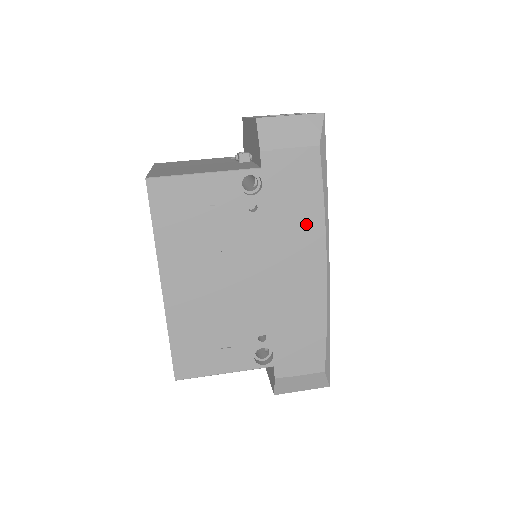
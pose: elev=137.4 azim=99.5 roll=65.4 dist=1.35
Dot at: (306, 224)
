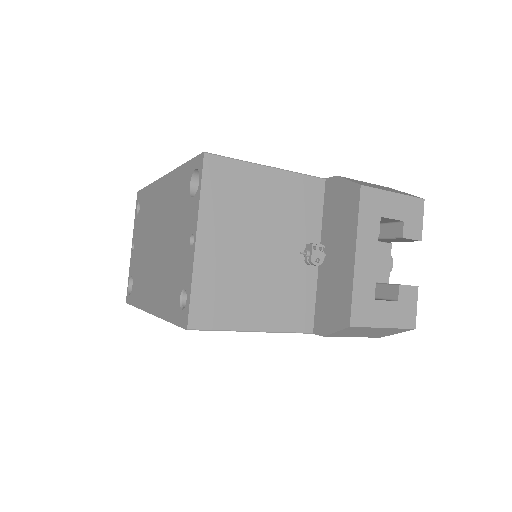
Dot at: occluded
